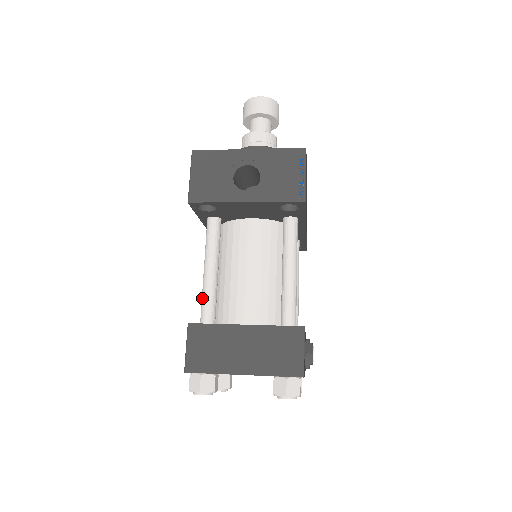
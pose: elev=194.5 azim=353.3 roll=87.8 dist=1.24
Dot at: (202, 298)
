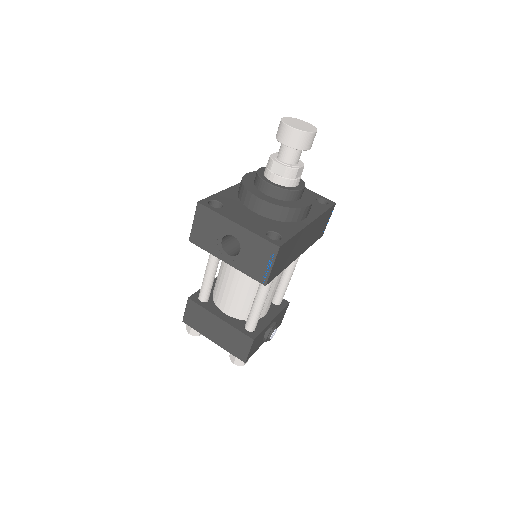
Dot at: (202, 283)
